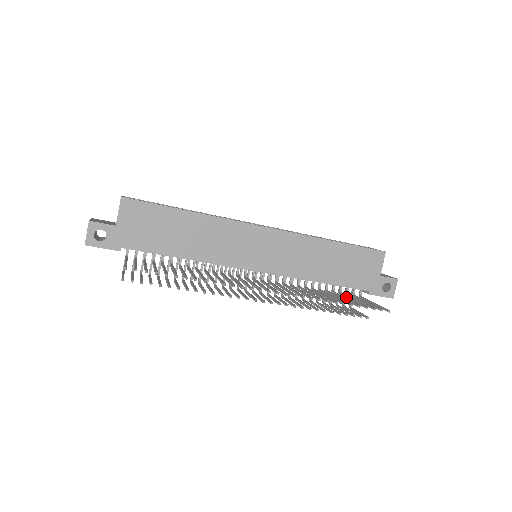
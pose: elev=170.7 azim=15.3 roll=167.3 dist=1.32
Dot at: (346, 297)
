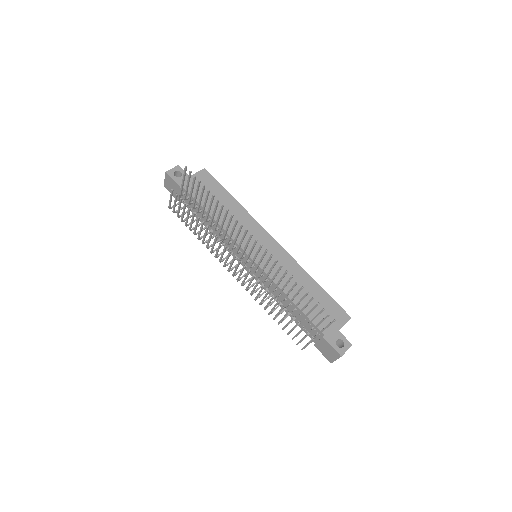
Dot at: (304, 316)
